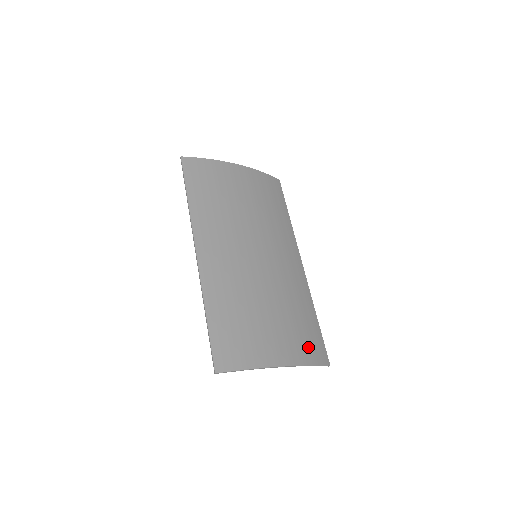
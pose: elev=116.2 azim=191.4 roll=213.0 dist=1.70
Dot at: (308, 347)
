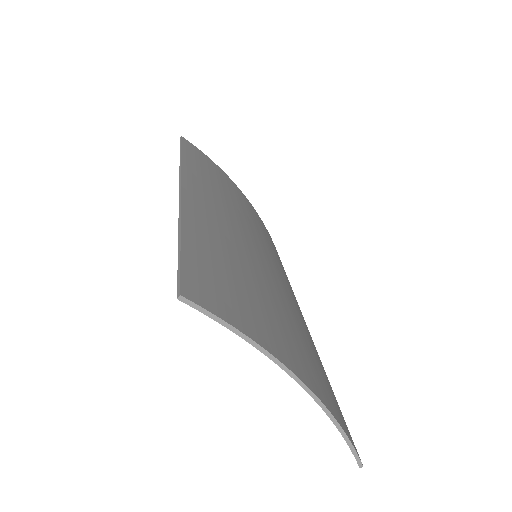
Dot at: (332, 401)
